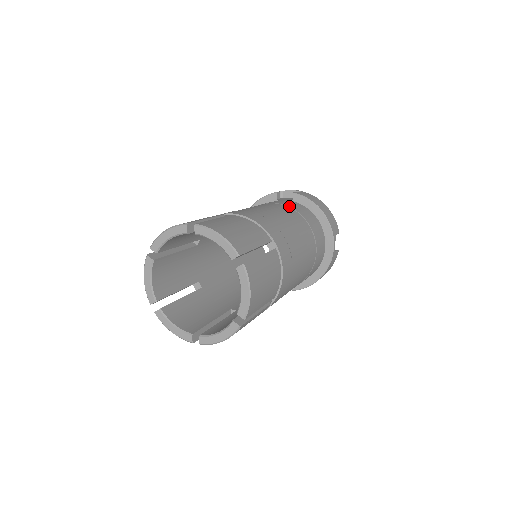
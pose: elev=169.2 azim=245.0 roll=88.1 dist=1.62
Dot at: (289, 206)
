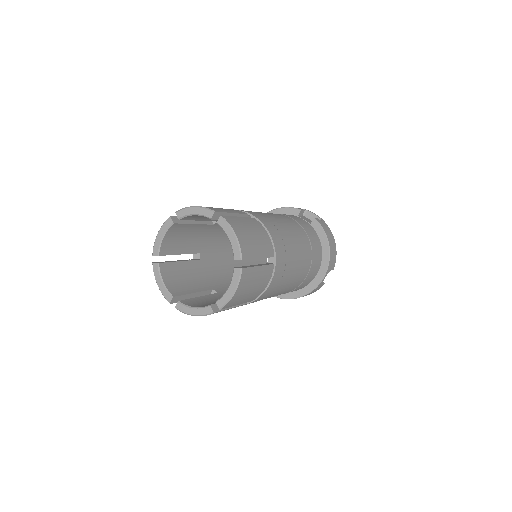
Dot at: (305, 229)
